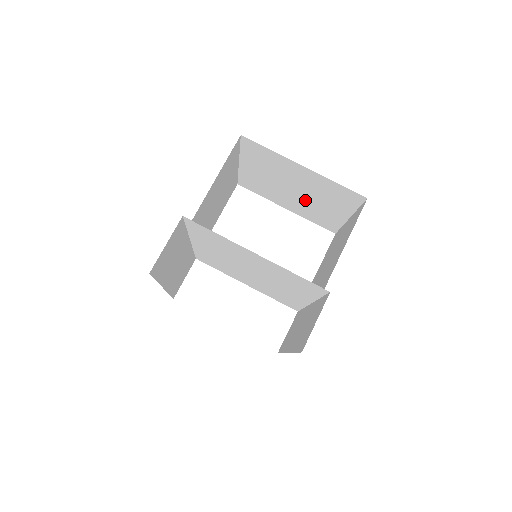
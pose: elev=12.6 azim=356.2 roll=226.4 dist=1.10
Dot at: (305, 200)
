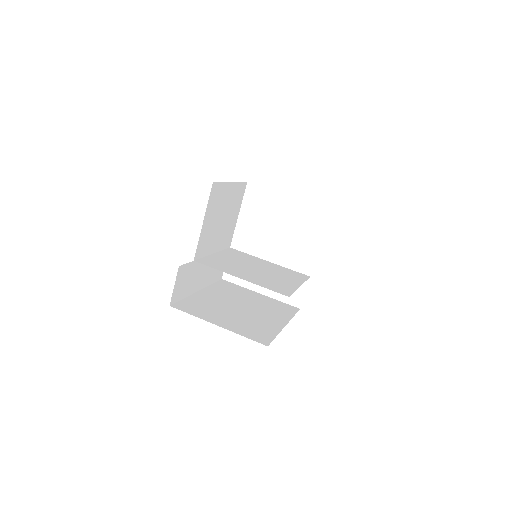
Dot at: occluded
